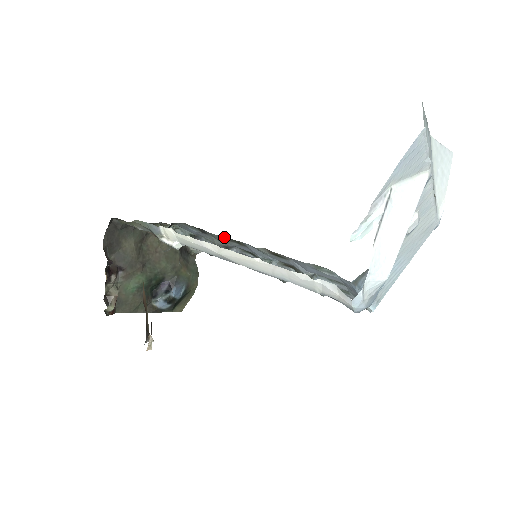
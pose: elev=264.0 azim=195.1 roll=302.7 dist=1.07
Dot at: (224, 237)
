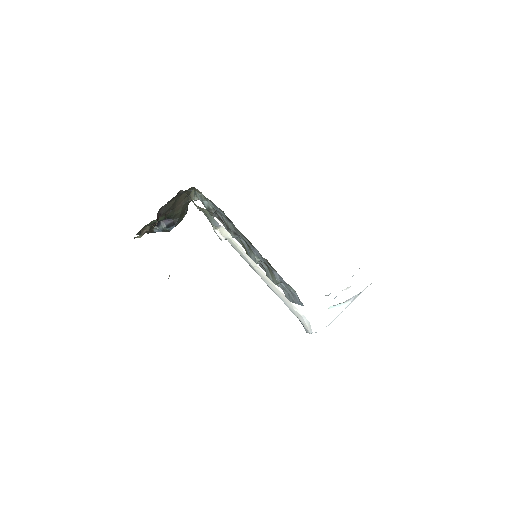
Dot at: (243, 235)
